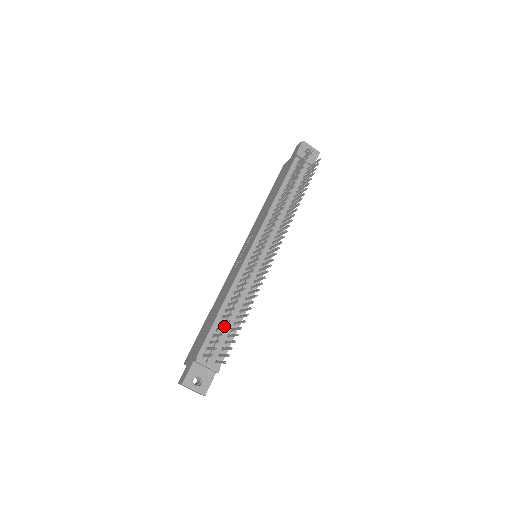
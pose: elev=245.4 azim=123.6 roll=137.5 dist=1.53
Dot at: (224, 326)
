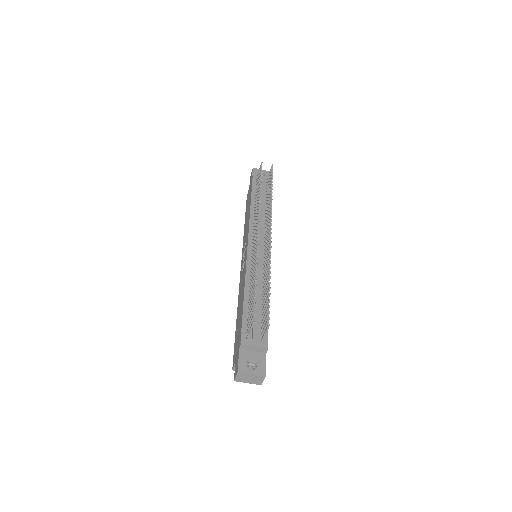
Dot at: occluded
